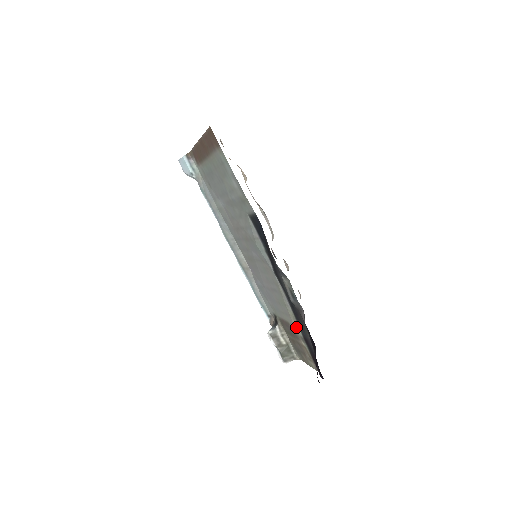
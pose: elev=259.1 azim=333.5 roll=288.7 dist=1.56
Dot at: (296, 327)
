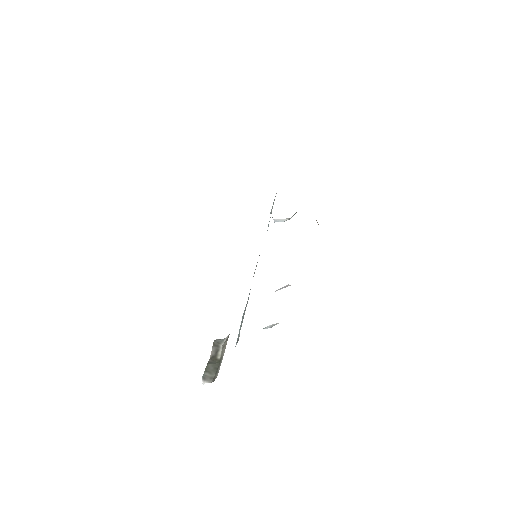
Dot at: occluded
